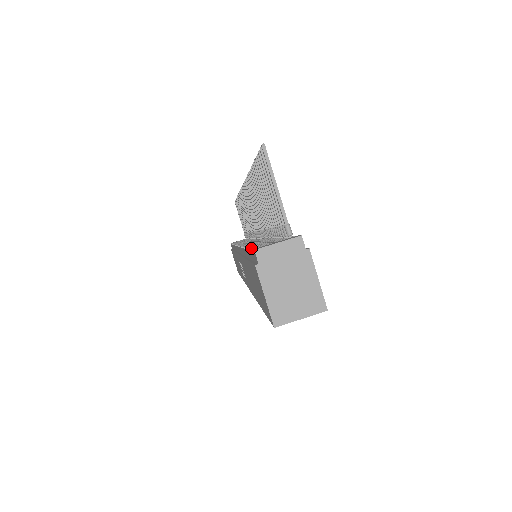
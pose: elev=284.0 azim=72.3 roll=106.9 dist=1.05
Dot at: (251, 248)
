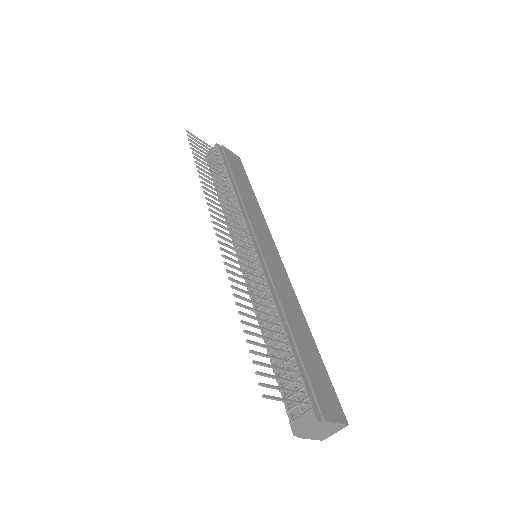
Dot at: (283, 402)
